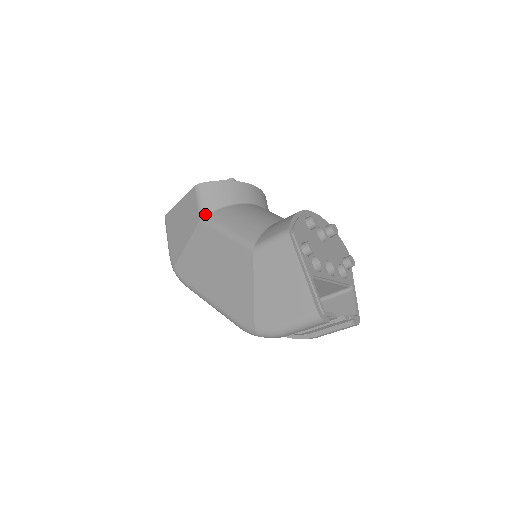
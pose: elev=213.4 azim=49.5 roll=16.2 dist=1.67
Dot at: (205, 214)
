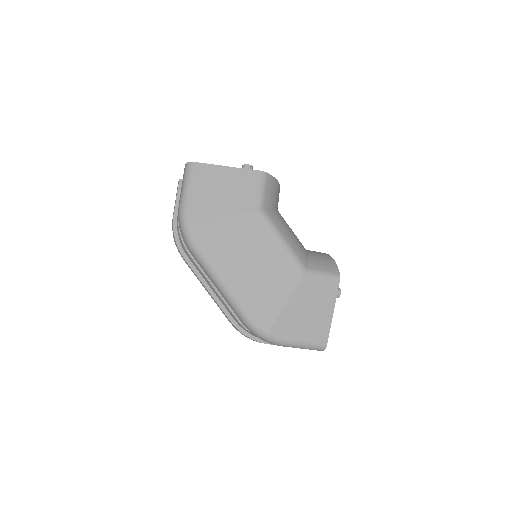
Dot at: (264, 206)
